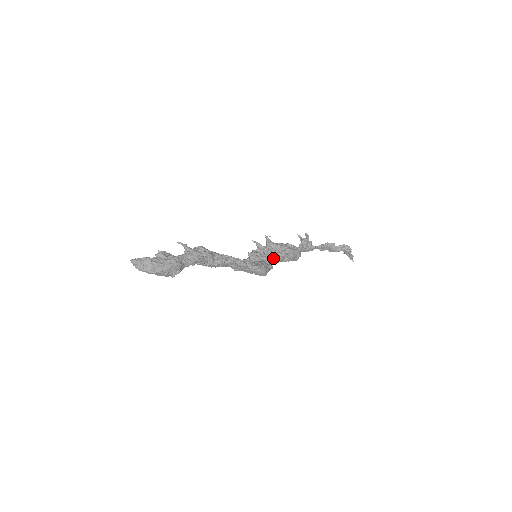
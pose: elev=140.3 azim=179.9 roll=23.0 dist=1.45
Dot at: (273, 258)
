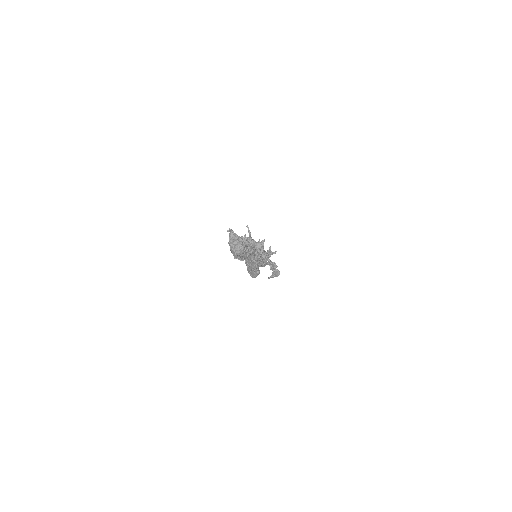
Dot at: (259, 262)
